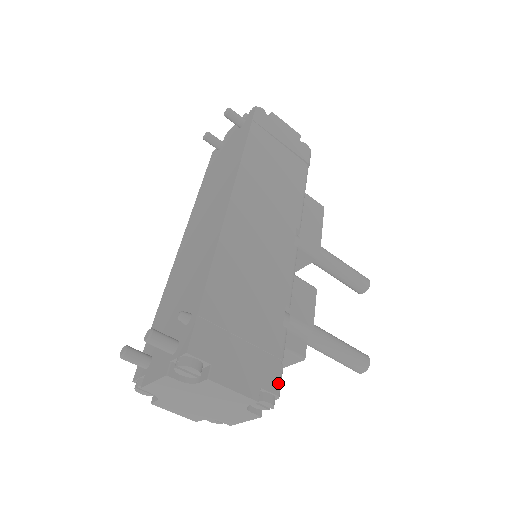
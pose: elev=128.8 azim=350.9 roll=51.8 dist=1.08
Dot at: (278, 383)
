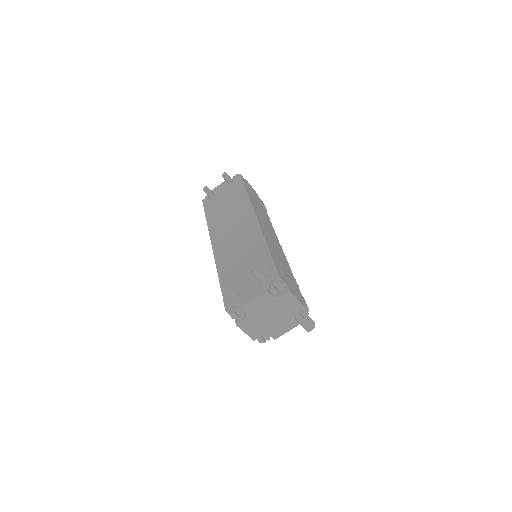
Dot at: occluded
